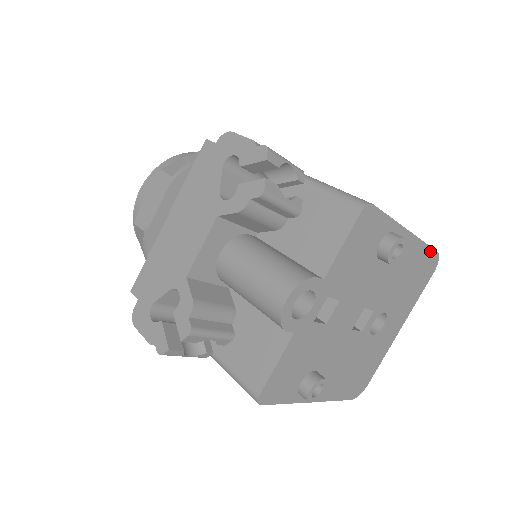
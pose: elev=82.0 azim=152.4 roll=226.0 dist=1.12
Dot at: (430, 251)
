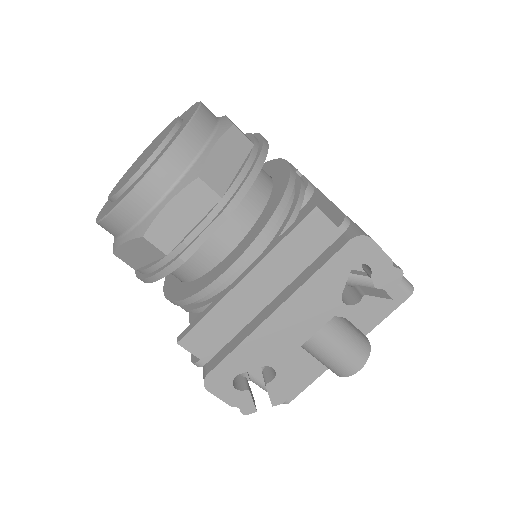
Dot at: occluded
